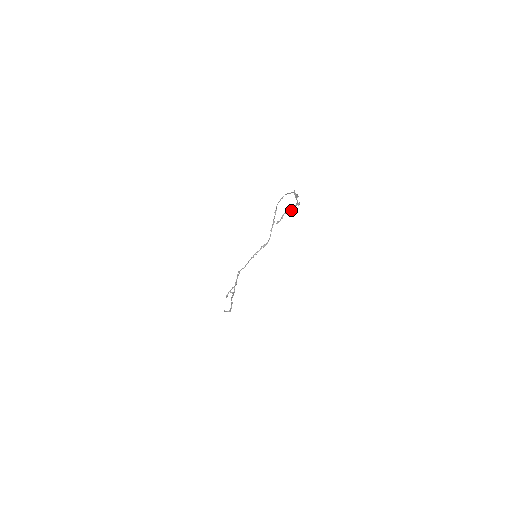
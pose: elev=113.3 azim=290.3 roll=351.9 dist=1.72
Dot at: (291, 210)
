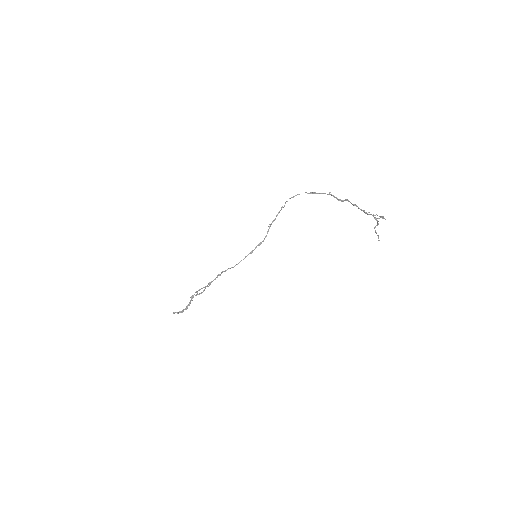
Dot at: (378, 224)
